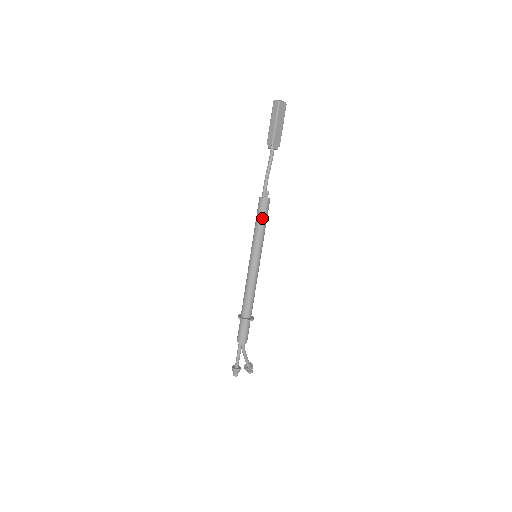
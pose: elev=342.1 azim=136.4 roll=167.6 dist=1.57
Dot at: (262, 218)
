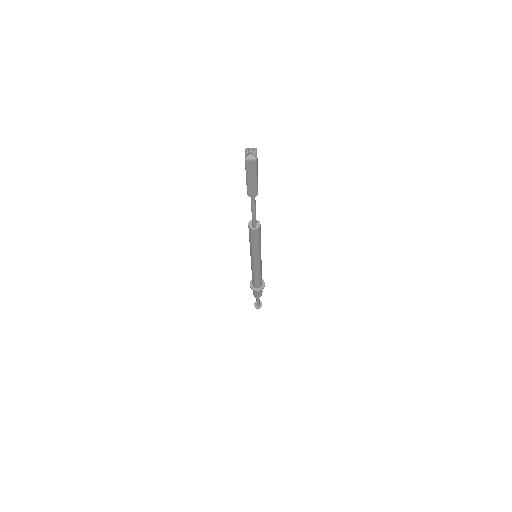
Dot at: (259, 239)
